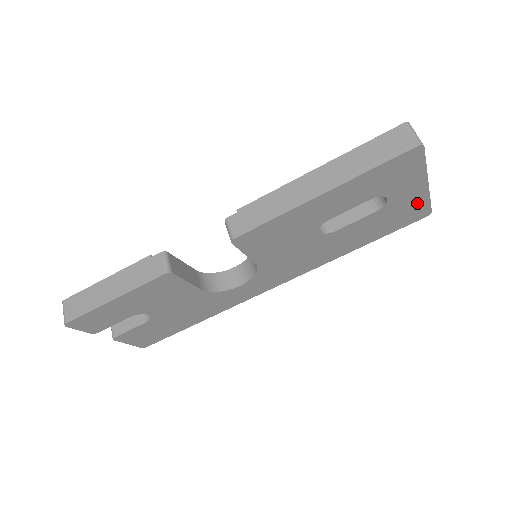
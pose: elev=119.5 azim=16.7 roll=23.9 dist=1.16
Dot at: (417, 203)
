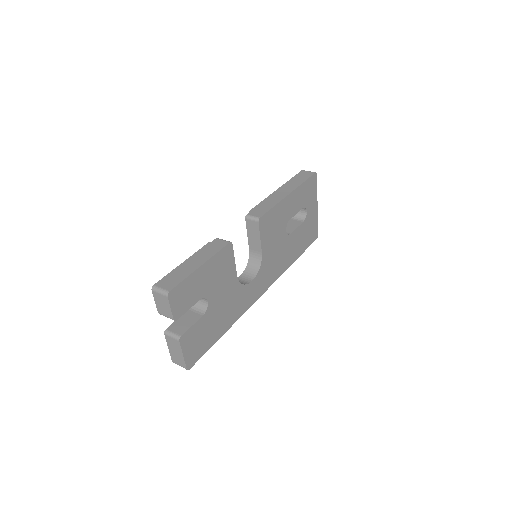
Dot at: (314, 223)
